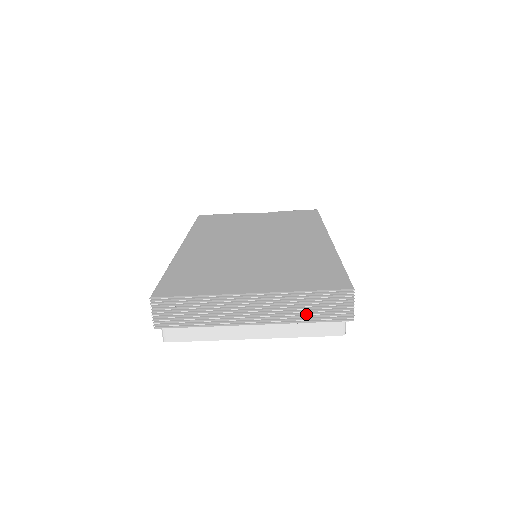
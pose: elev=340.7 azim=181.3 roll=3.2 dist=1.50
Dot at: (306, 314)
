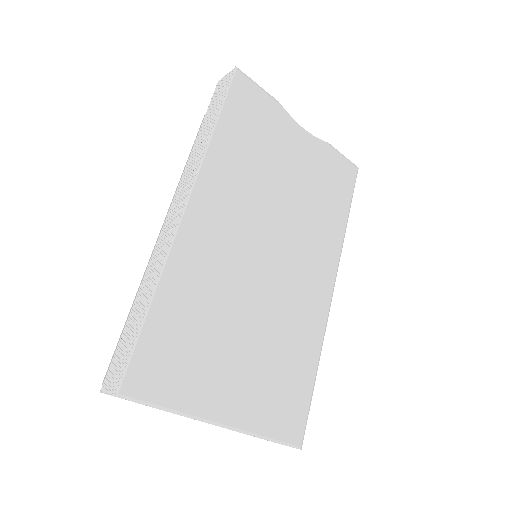
Dot at: occluded
